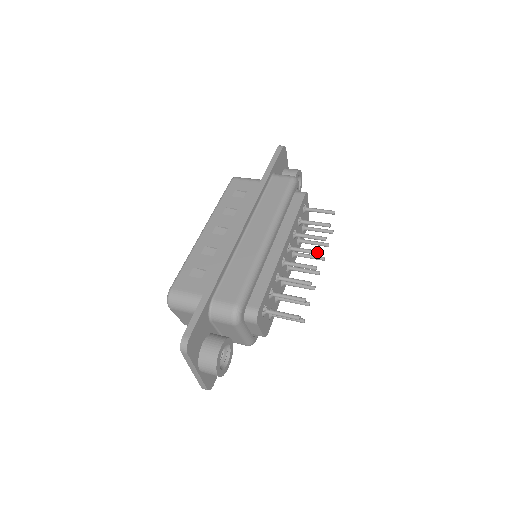
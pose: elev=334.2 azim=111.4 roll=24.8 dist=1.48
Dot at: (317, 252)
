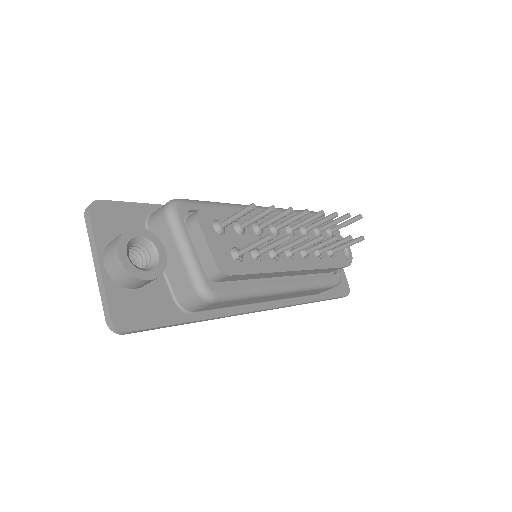
Dot at: (317, 212)
